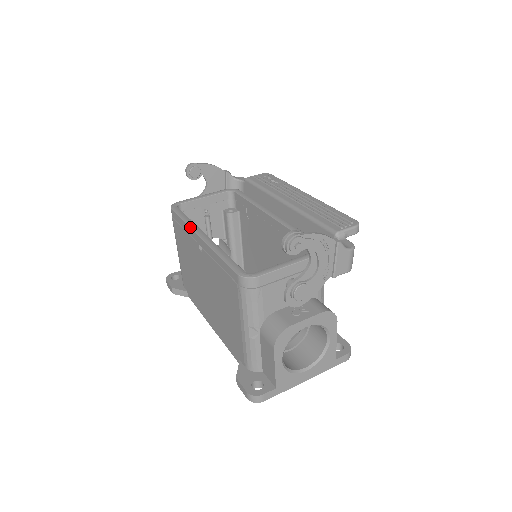
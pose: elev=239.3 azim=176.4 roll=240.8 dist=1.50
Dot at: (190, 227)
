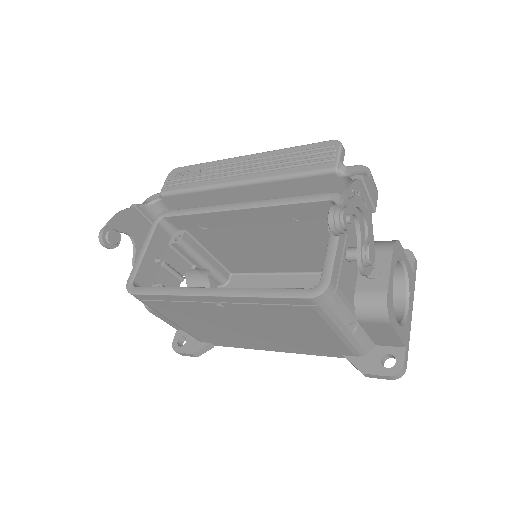
Dot at: (184, 295)
